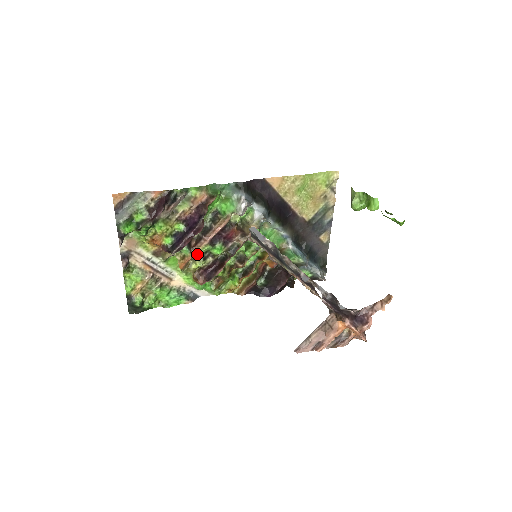
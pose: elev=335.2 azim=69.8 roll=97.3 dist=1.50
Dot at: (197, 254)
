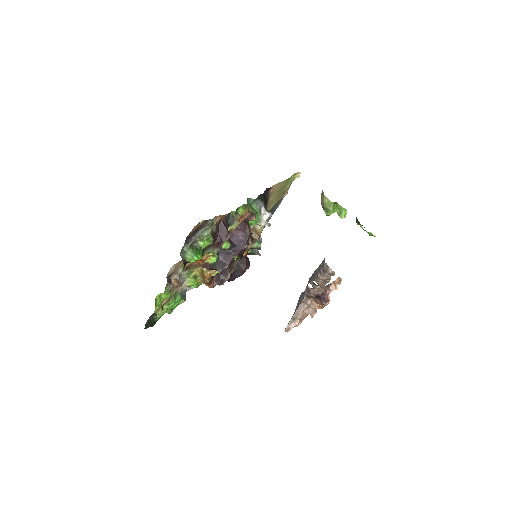
Dot at: occluded
